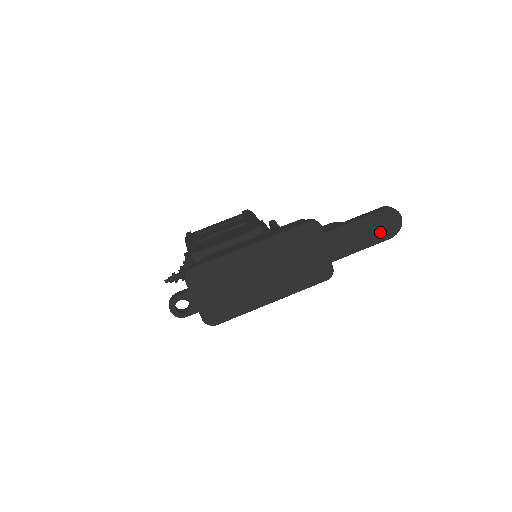
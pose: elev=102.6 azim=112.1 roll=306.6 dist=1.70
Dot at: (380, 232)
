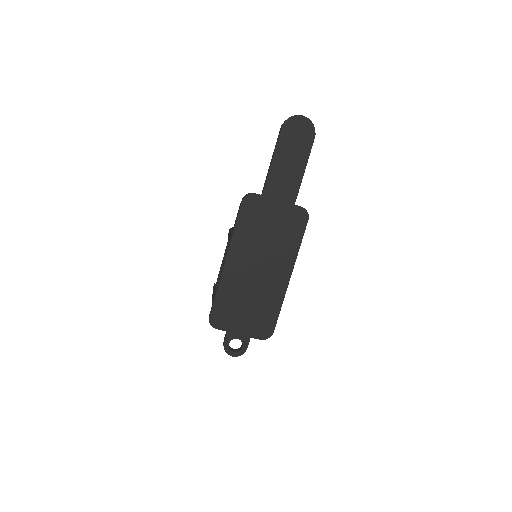
Dot at: (300, 144)
